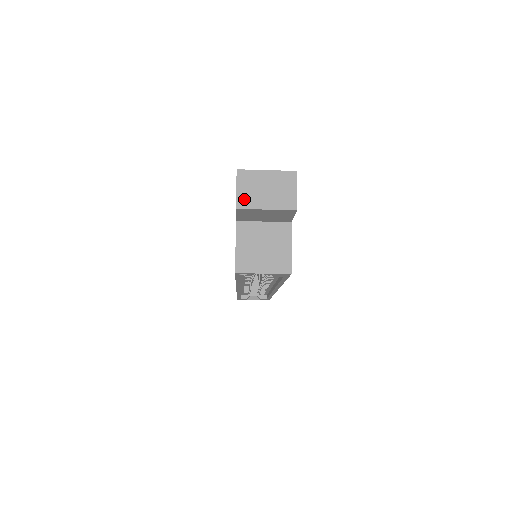
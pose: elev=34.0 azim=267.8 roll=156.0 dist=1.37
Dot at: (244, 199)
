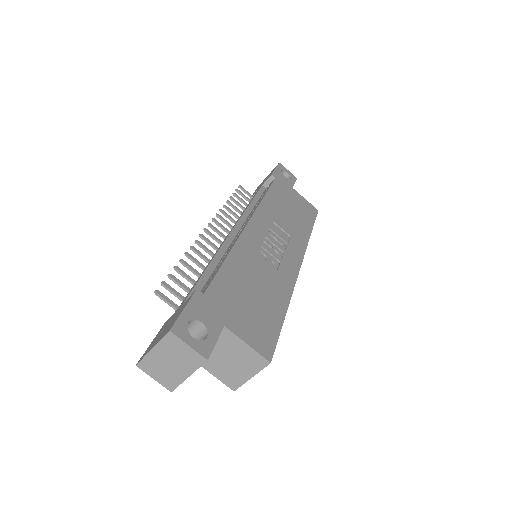
Dot at: (167, 382)
